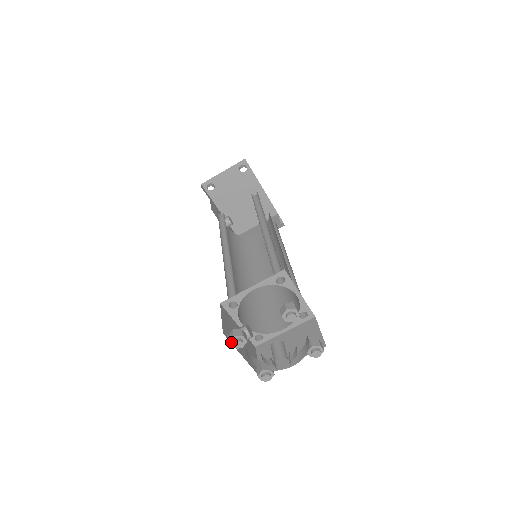
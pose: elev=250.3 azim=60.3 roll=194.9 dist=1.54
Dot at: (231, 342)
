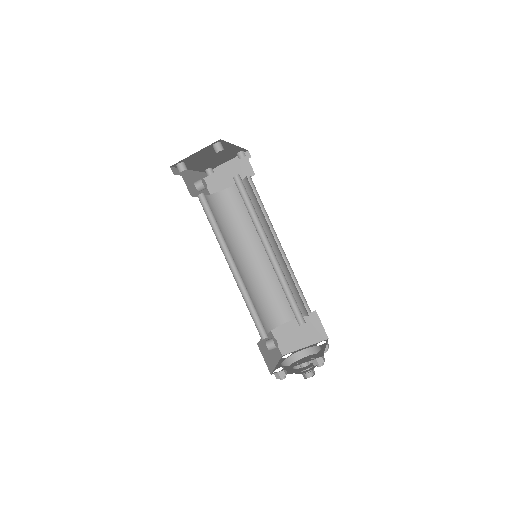
Dot at: (277, 378)
